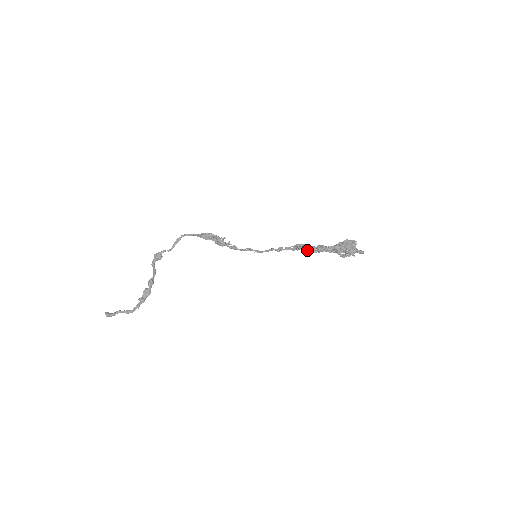
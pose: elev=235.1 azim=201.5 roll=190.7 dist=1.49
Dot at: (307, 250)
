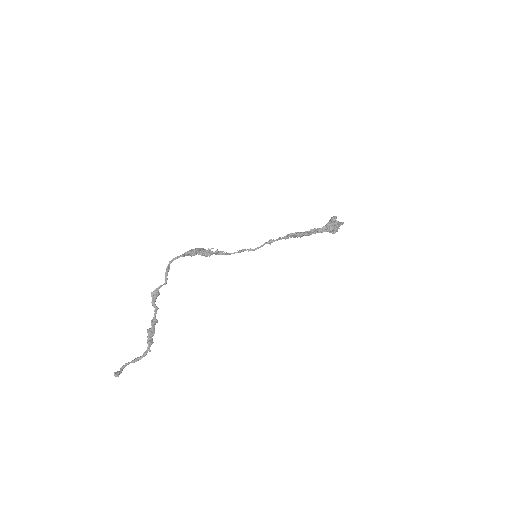
Dot at: (302, 236)
